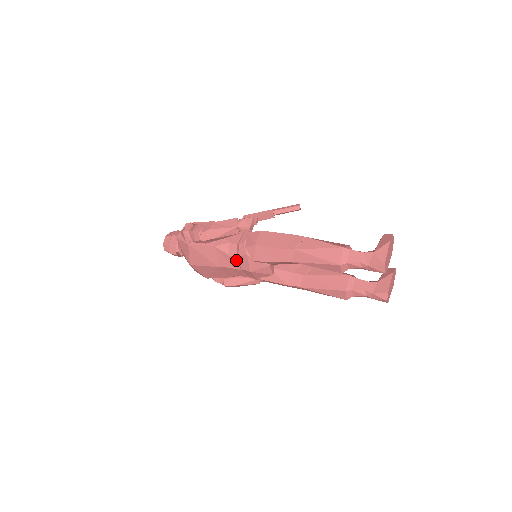
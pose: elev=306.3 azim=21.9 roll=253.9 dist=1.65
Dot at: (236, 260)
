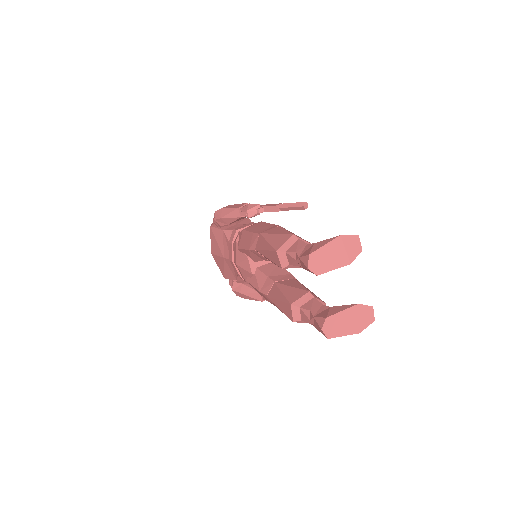
Dot at: (231, 248)
